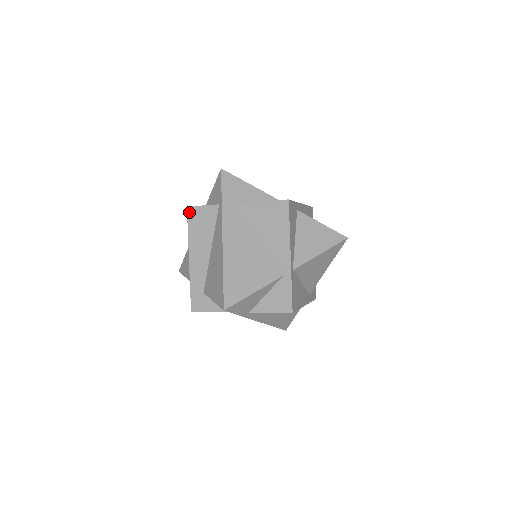
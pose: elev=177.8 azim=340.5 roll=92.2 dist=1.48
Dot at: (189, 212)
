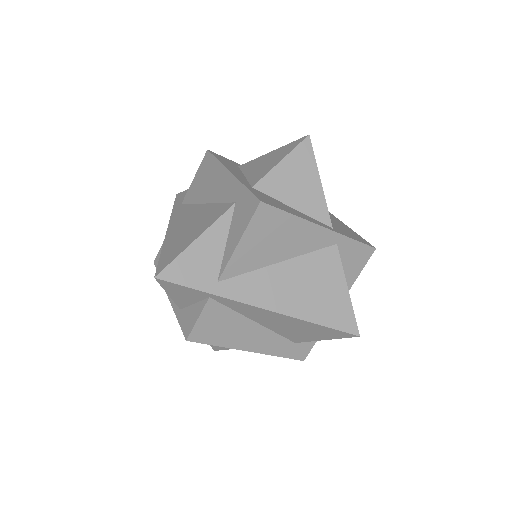
Dot at: (195, 340)
